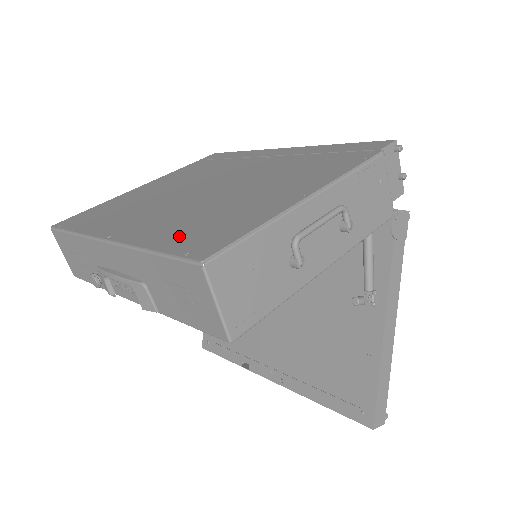
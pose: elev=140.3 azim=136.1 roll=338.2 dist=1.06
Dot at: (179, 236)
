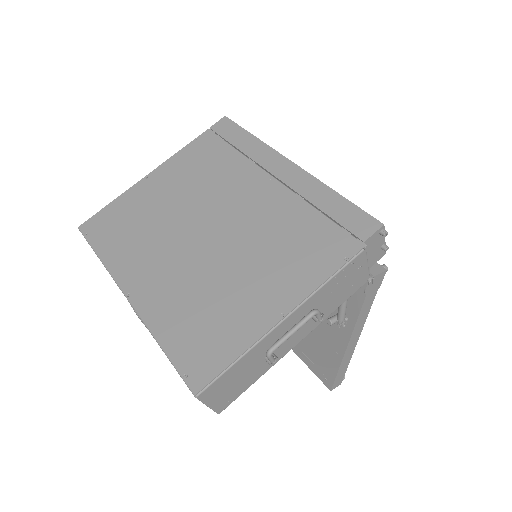
Dot at: (182, 334)
